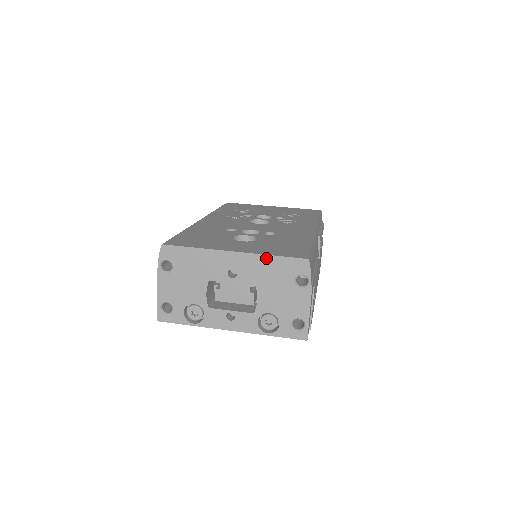
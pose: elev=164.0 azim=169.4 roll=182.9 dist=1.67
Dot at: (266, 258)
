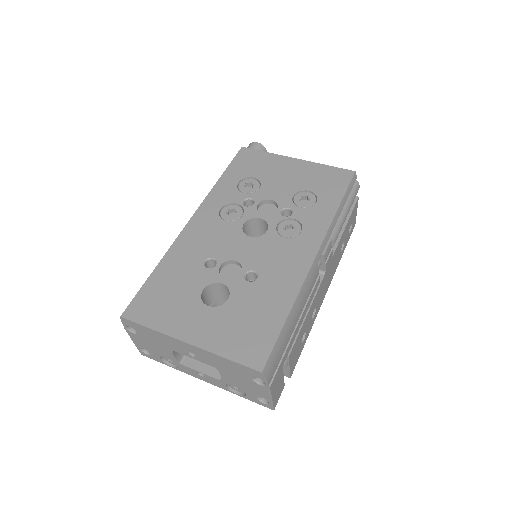
Dot at: (219, 357)
